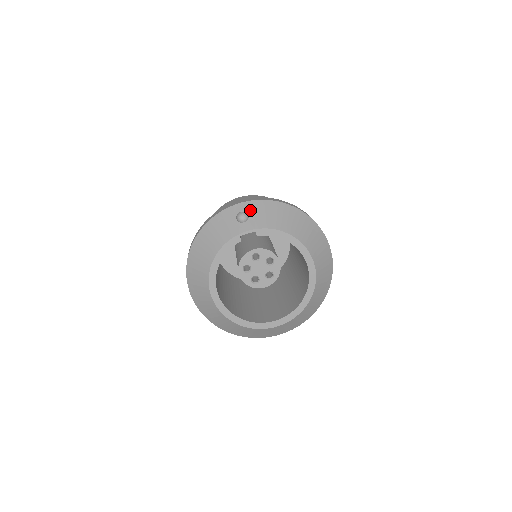
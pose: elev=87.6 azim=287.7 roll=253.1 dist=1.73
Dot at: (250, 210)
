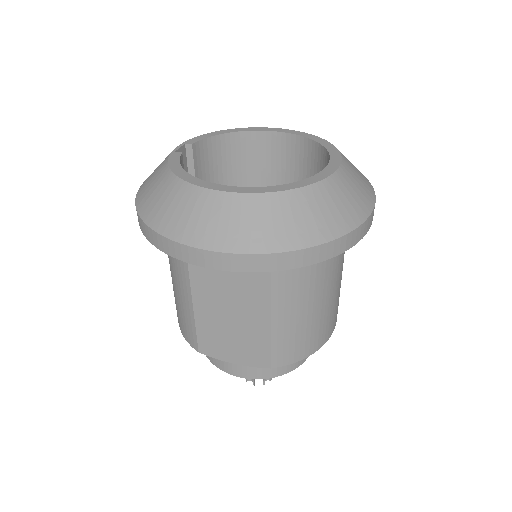
Dot at: occluded
